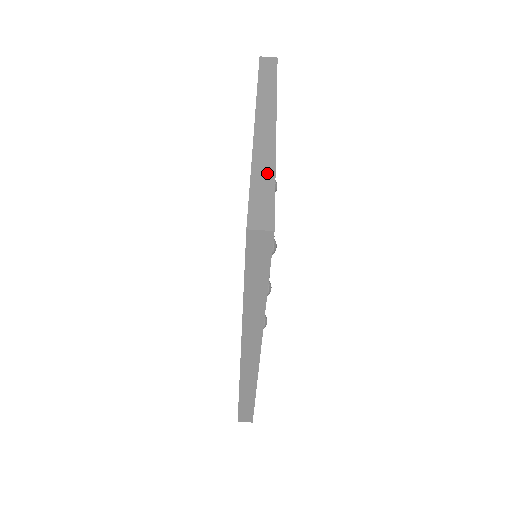
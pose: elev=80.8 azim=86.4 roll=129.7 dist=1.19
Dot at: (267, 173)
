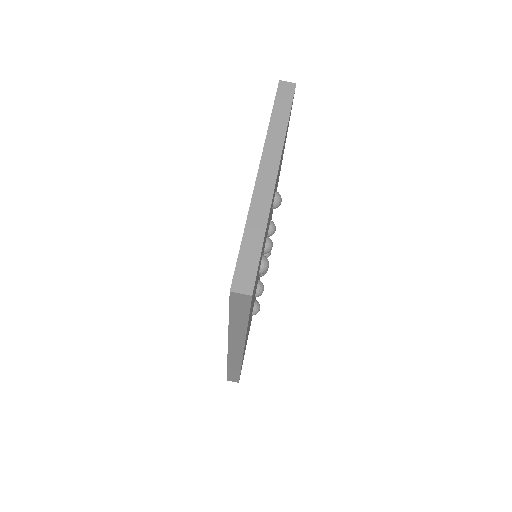
Dot at: (258, 232)
